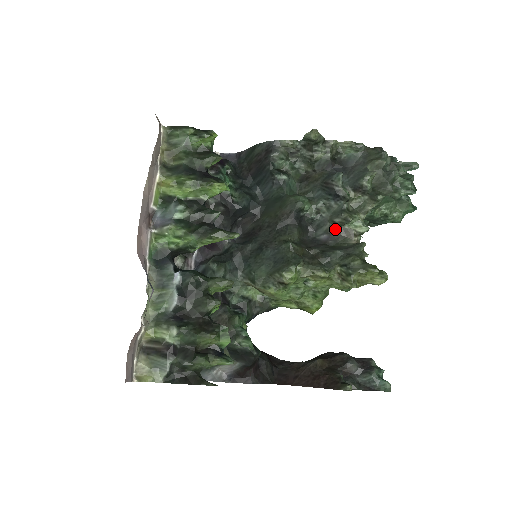
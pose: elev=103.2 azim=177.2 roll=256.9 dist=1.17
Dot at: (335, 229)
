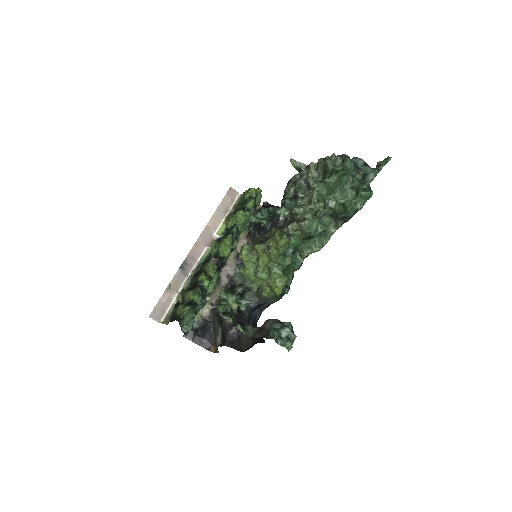
Dot at: occluded
